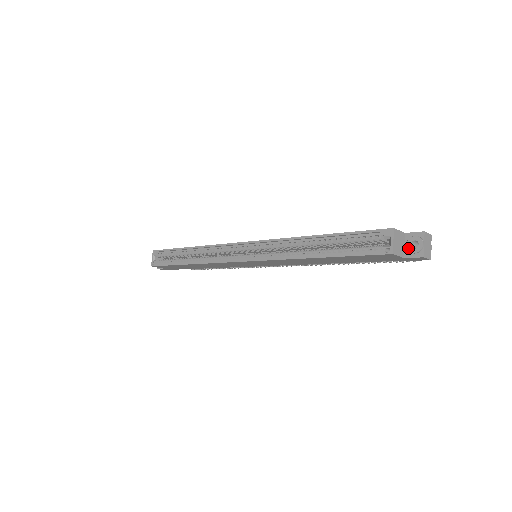
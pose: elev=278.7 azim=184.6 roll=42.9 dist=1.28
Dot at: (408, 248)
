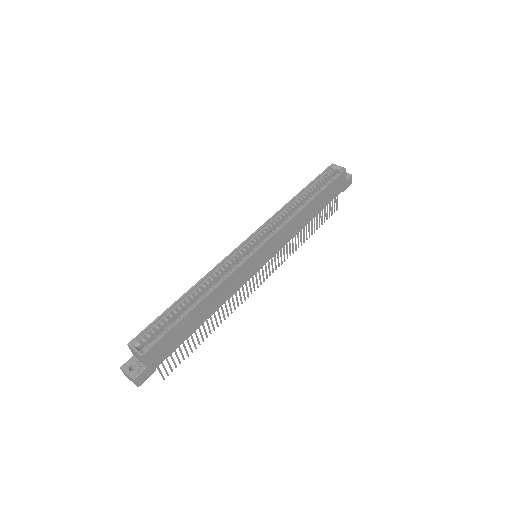
Dot at: occluded
